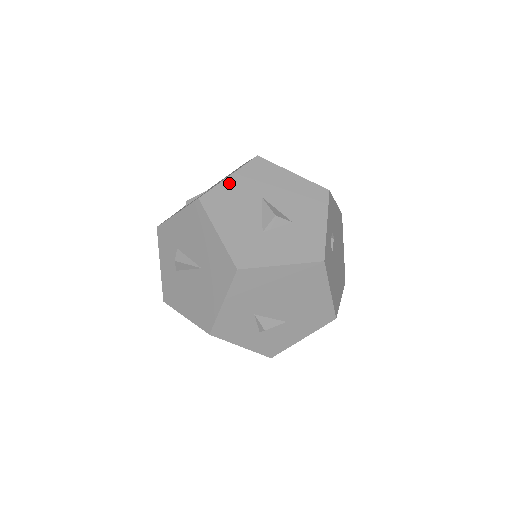
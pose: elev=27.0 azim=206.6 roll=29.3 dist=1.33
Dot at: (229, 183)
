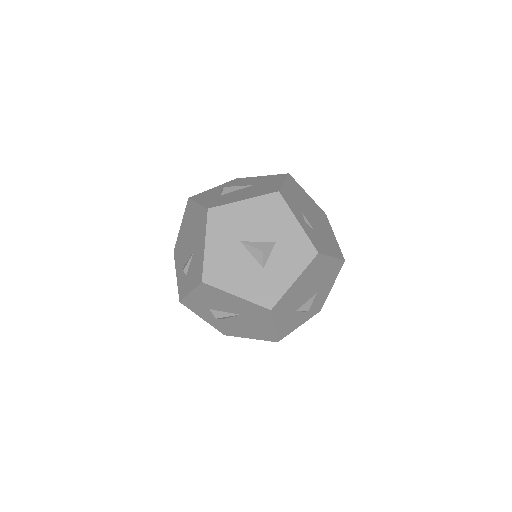
Dot at: (210, 251)
